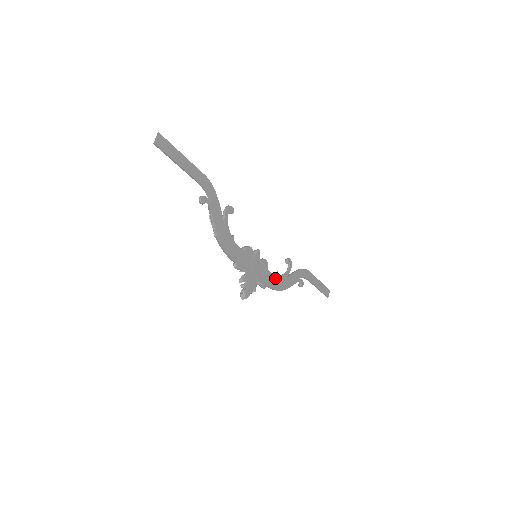
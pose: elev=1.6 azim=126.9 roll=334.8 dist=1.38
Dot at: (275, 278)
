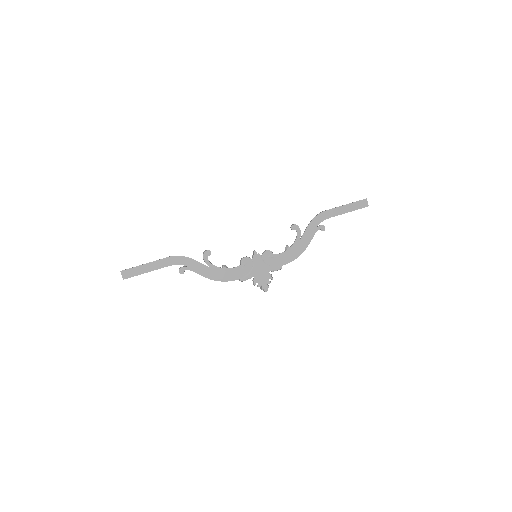
Dot at: (287, 253)
